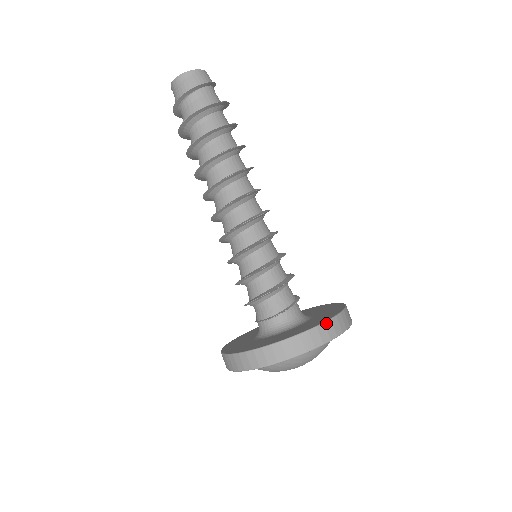
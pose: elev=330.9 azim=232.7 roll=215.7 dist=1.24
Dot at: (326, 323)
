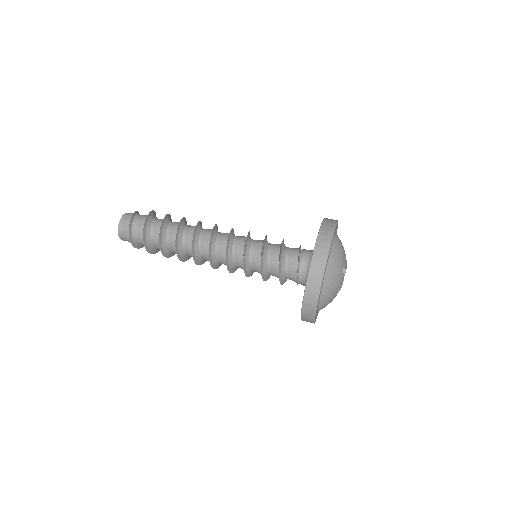
Dot at: (316, 245)
